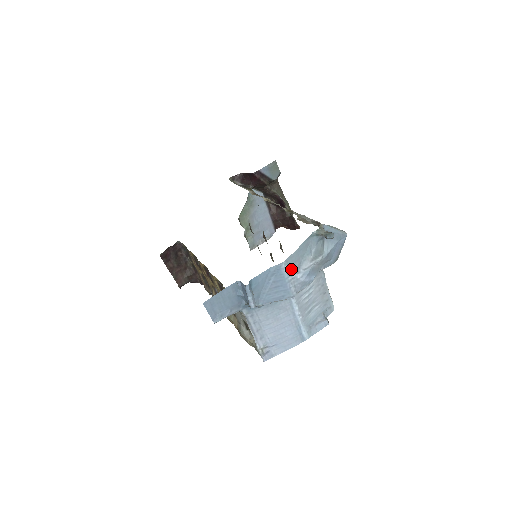
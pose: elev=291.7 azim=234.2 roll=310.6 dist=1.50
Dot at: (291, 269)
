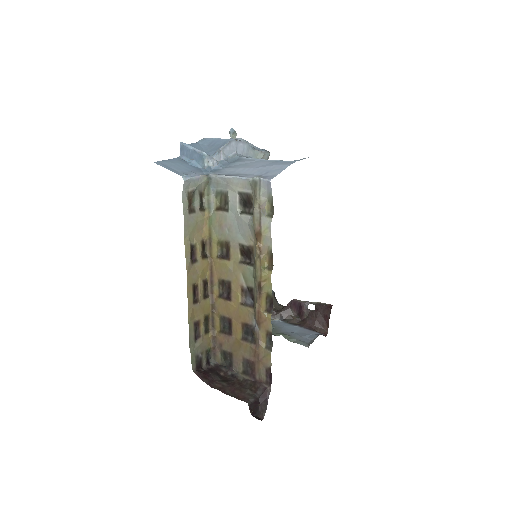
Dot at: occluded
